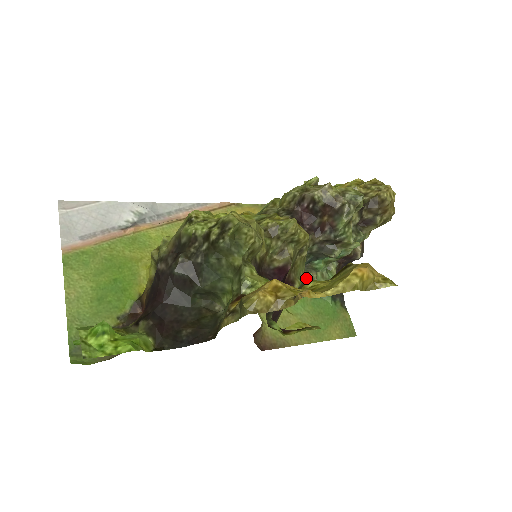
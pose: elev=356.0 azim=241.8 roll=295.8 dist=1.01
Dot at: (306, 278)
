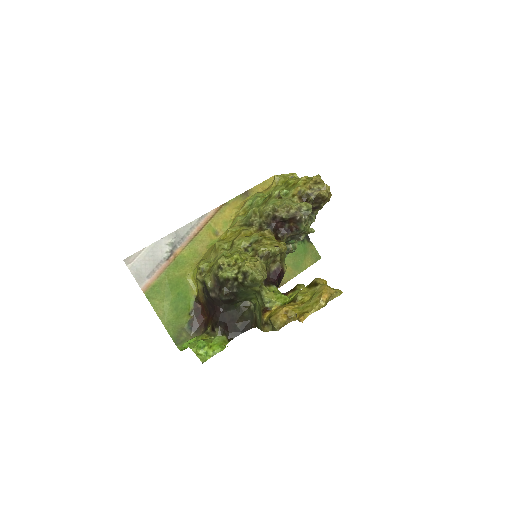
Dot at: occluded
